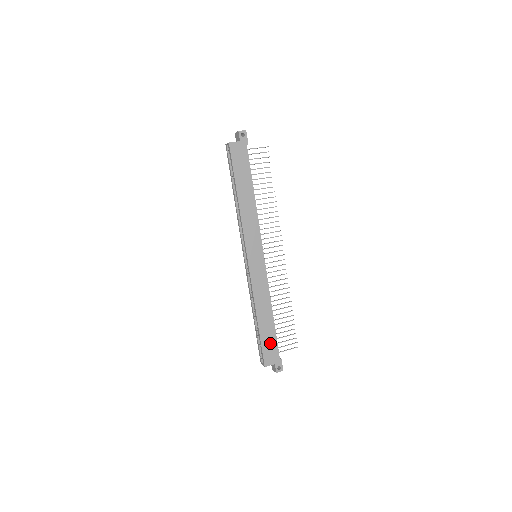
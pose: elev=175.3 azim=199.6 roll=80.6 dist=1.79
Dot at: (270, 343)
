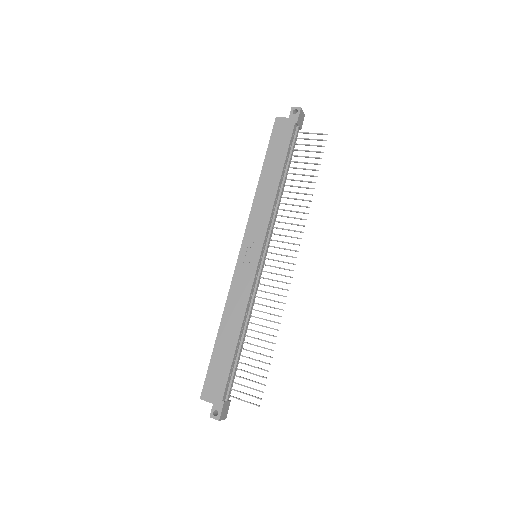
Dot at: (220, 371)
